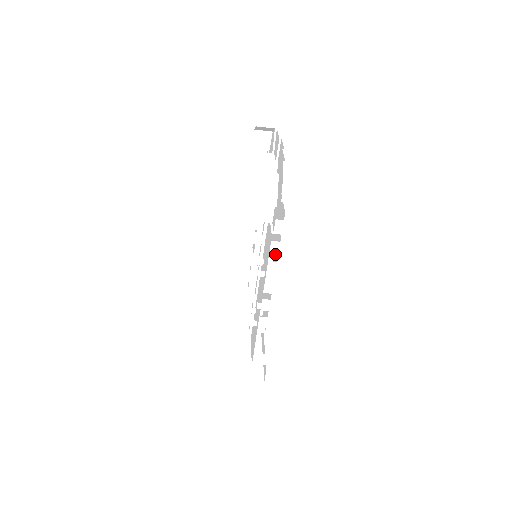
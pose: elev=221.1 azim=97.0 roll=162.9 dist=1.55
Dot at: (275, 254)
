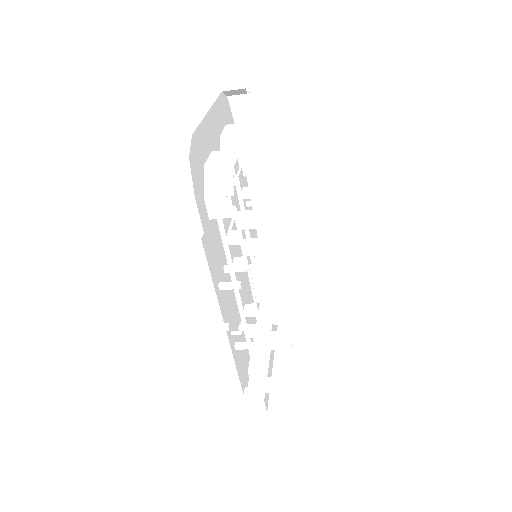
Dot at: (265, 253)
